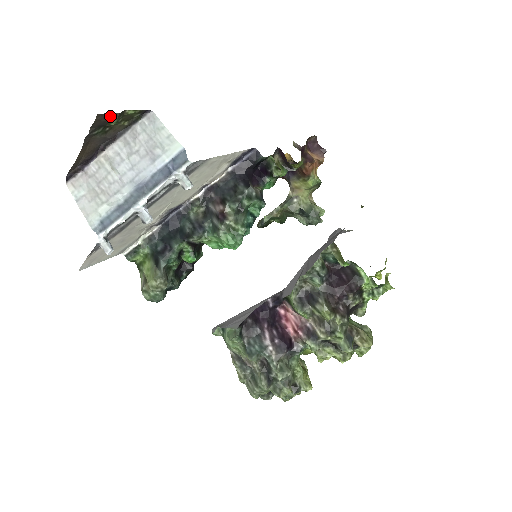
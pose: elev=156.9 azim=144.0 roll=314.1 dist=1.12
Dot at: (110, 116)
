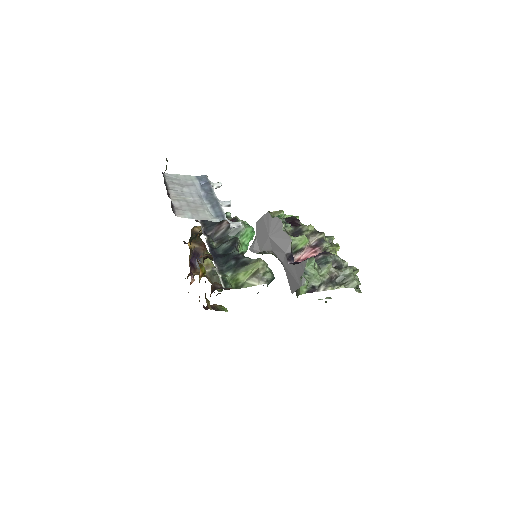
Dot at: (166, 158)
